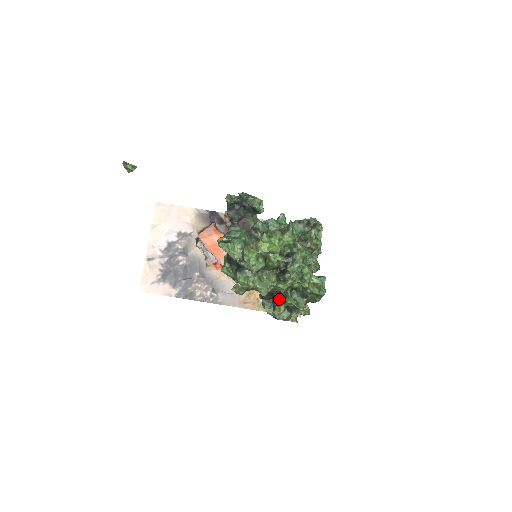
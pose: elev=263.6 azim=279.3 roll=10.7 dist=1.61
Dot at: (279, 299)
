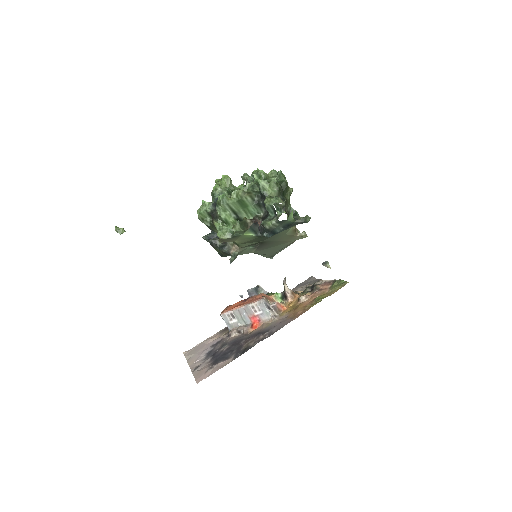
Dot at: occluded
